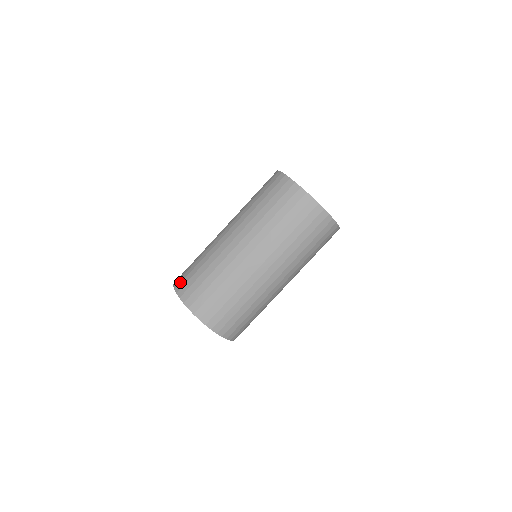
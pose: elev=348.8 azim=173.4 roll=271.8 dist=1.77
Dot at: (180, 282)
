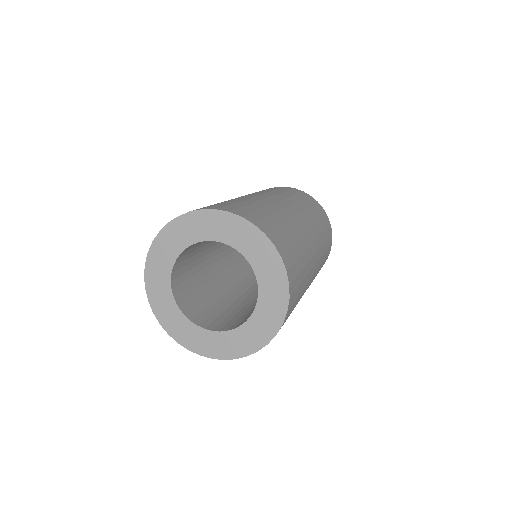
Dot at: occluded
